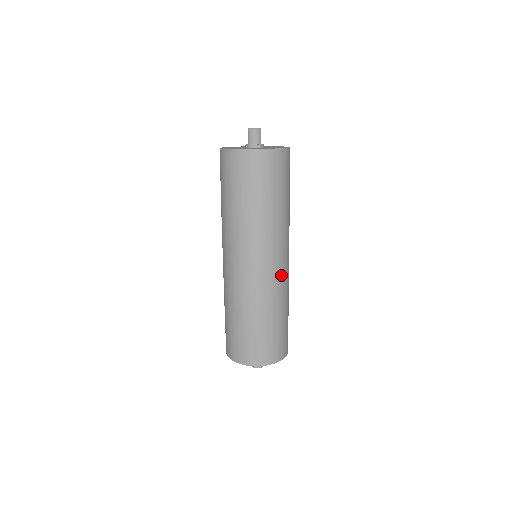
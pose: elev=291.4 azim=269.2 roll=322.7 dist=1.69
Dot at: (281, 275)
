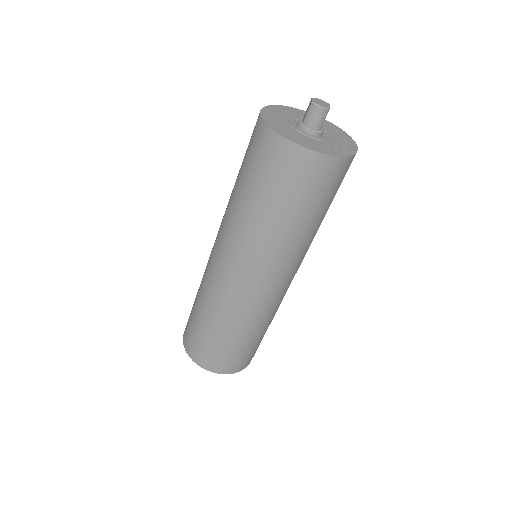
Dot at: (277, 297)
